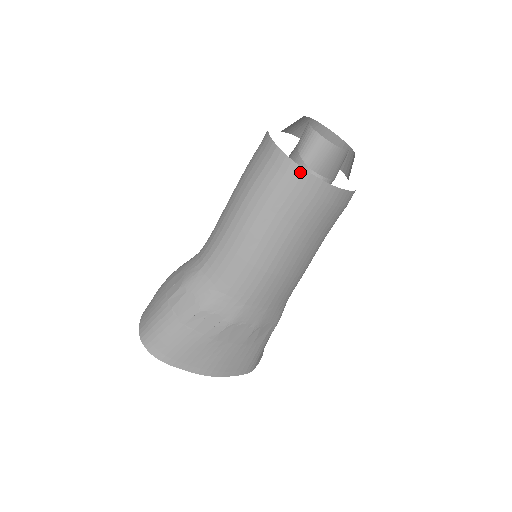
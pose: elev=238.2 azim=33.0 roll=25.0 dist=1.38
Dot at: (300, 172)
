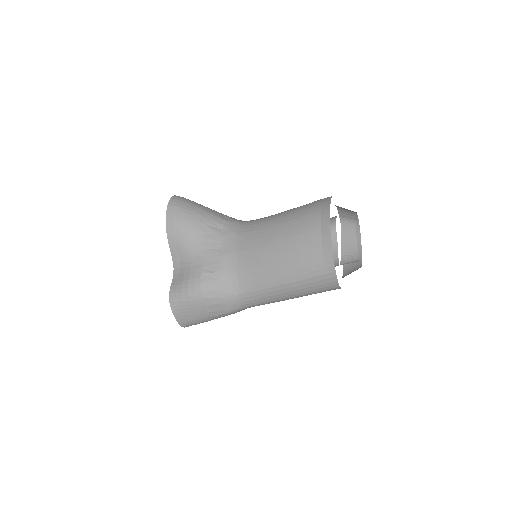
Dot at: occluded
